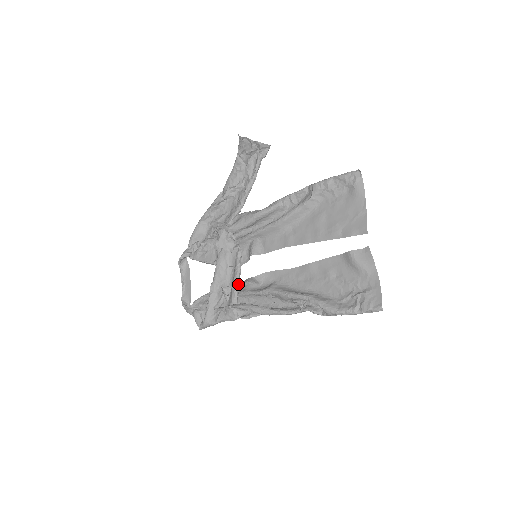
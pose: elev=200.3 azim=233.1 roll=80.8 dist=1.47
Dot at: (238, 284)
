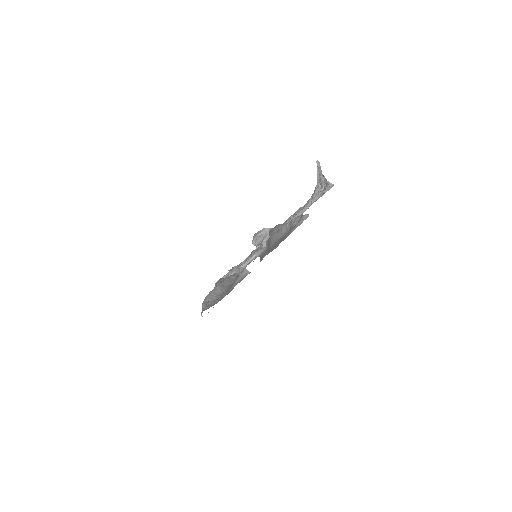
Dot at: (238, 269)
